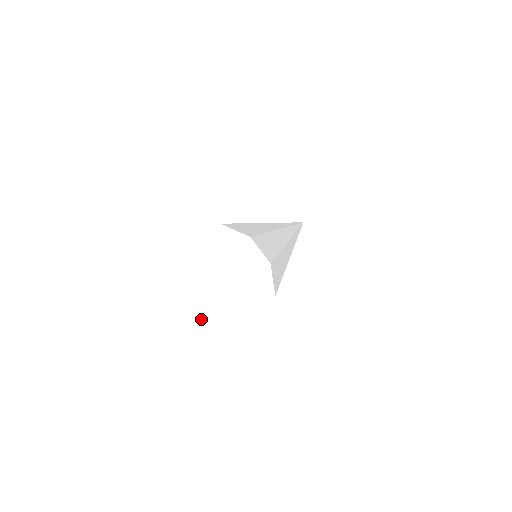
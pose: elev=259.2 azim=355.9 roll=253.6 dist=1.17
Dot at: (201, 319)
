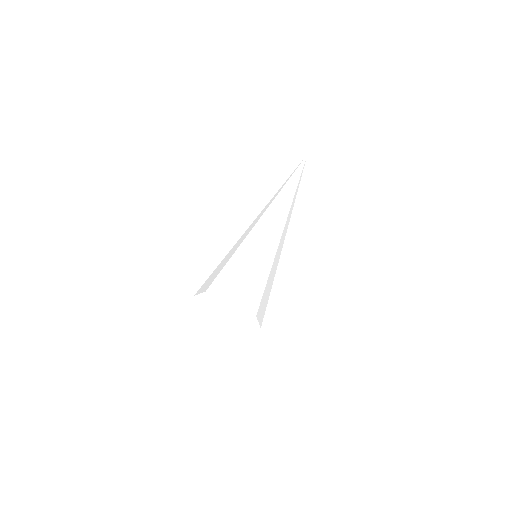
Dot at: (241, 332)
